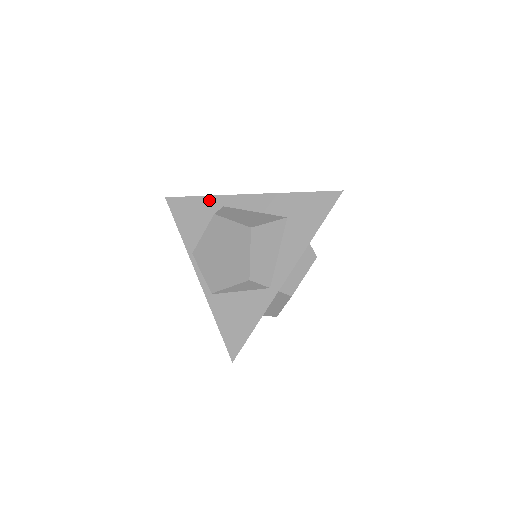
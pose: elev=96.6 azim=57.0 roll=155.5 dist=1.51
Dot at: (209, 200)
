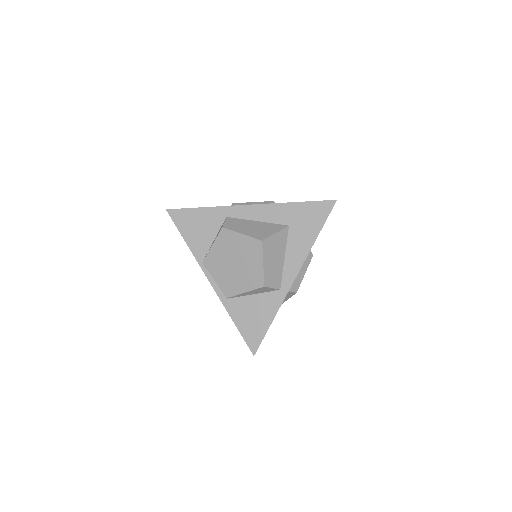
Dot at: (212, 211)
